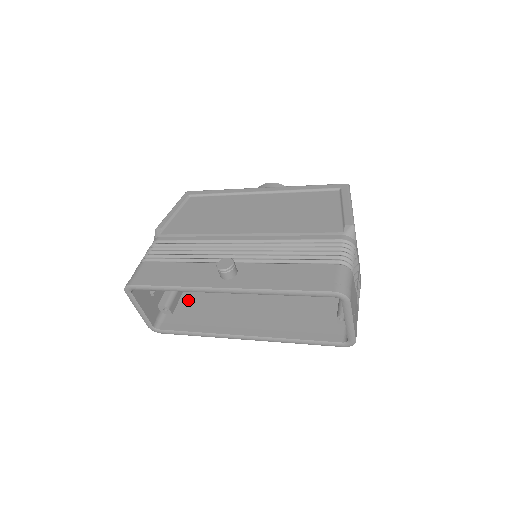
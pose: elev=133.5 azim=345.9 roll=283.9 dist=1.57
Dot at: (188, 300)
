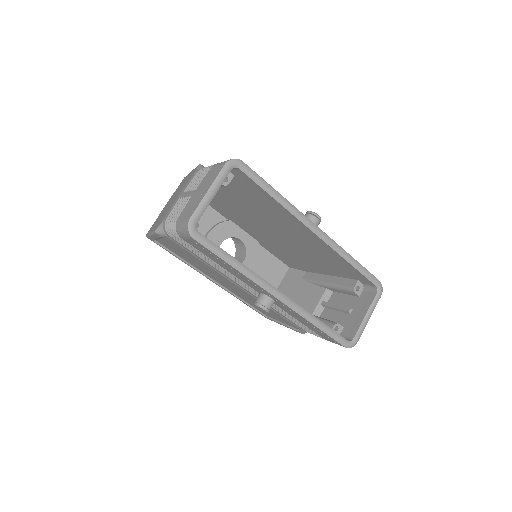
Dot at: occluded
